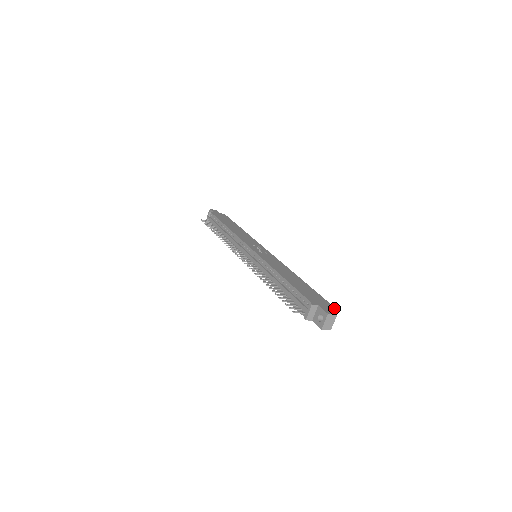
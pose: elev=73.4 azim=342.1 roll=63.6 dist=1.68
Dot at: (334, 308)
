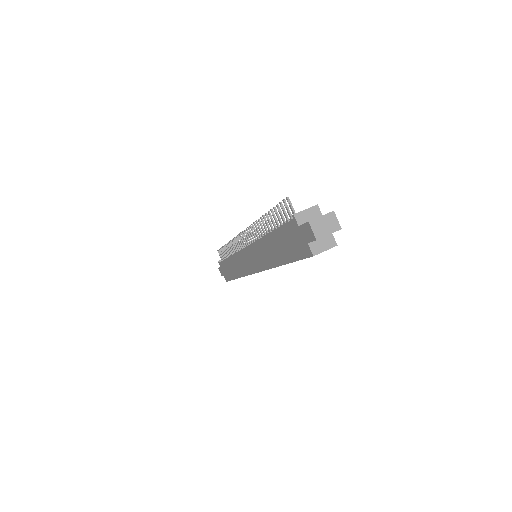
Dot at: (336, 243)
